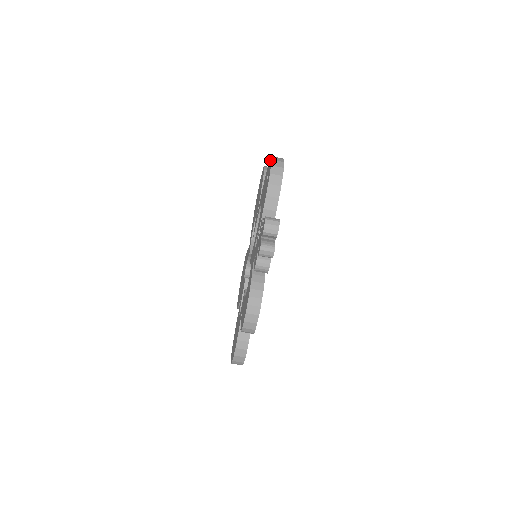
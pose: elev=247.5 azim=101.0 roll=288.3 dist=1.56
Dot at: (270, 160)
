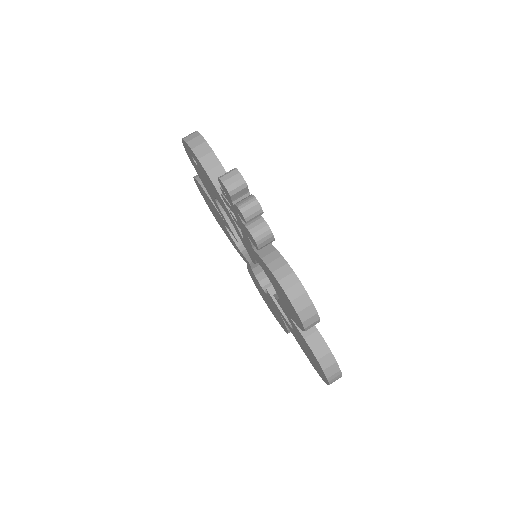
Dot at: (184, 145)
